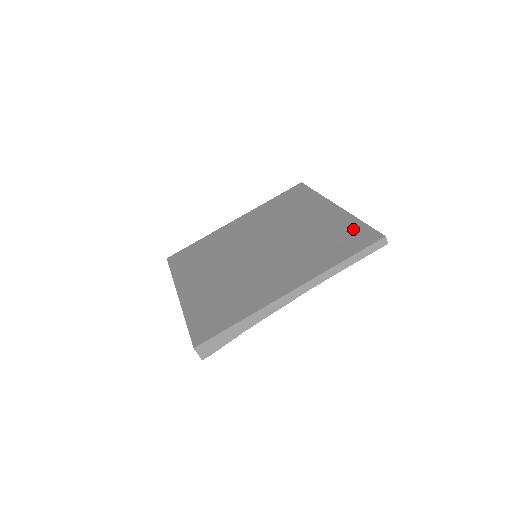
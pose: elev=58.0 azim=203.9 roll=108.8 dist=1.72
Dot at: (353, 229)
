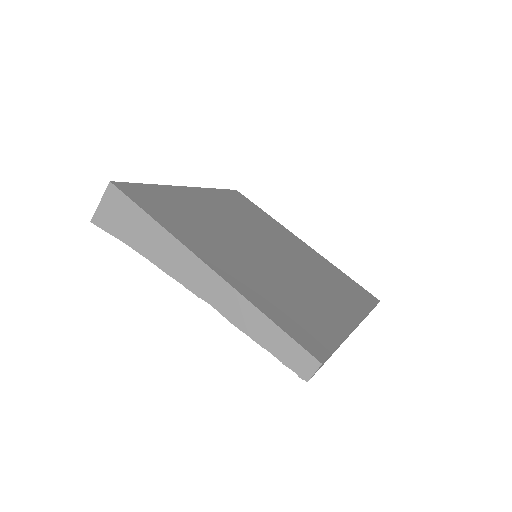
Dot at: (348, 279)
